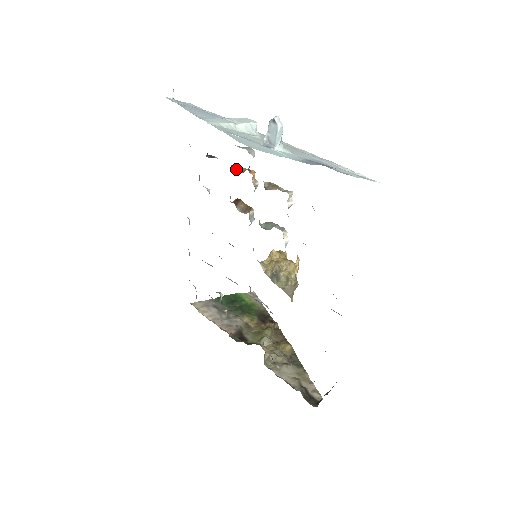
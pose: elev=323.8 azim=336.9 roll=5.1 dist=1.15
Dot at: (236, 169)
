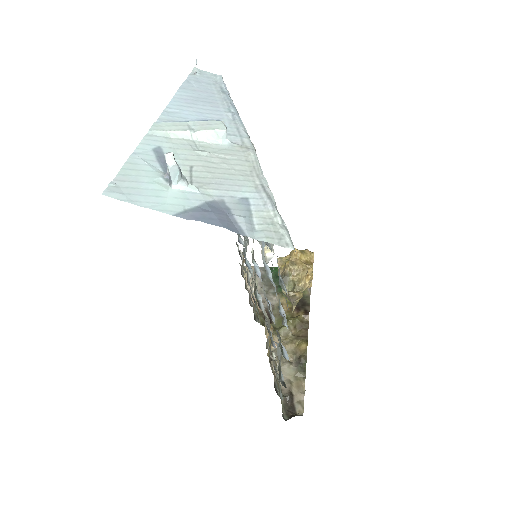
Dot at: occluded
